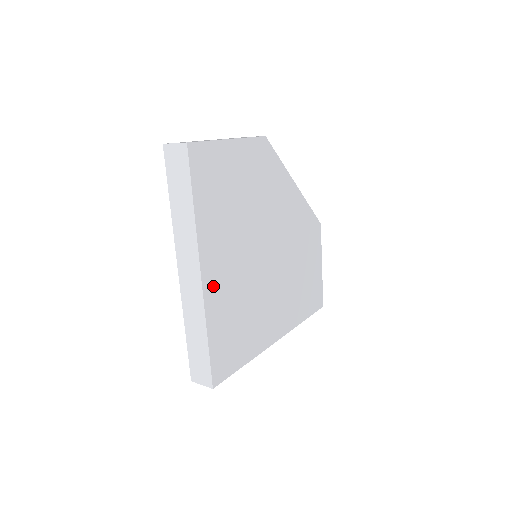
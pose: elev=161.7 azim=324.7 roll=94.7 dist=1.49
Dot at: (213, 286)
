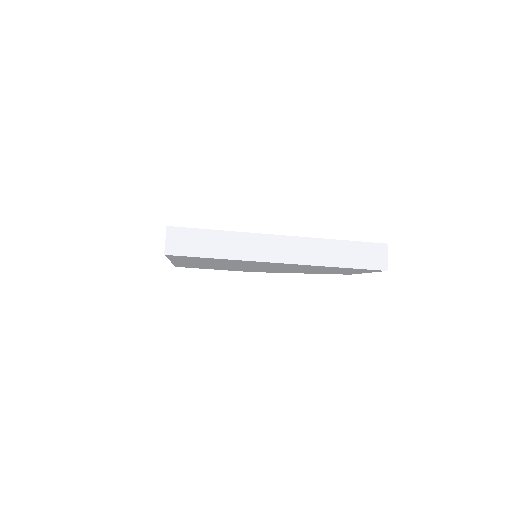
Dot at: occluded
